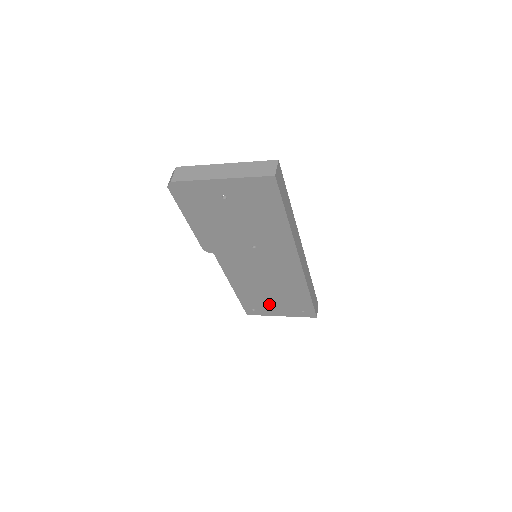
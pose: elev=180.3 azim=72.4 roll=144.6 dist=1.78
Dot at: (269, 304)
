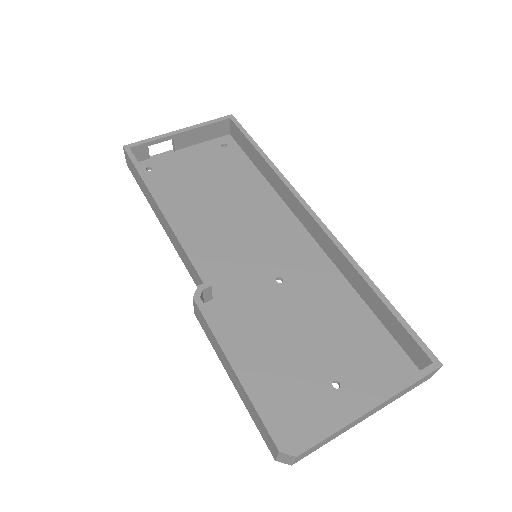
Dot at: (187, 175)
